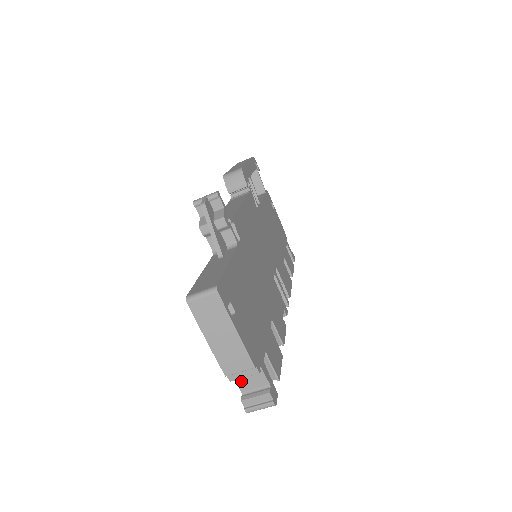
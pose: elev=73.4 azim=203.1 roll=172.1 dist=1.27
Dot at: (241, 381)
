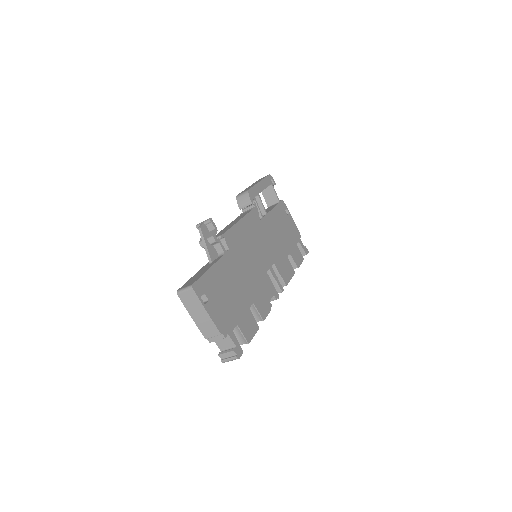
Dot at: (219, 343)
